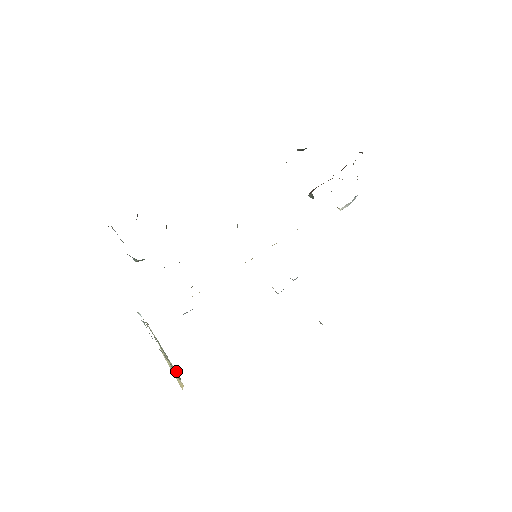
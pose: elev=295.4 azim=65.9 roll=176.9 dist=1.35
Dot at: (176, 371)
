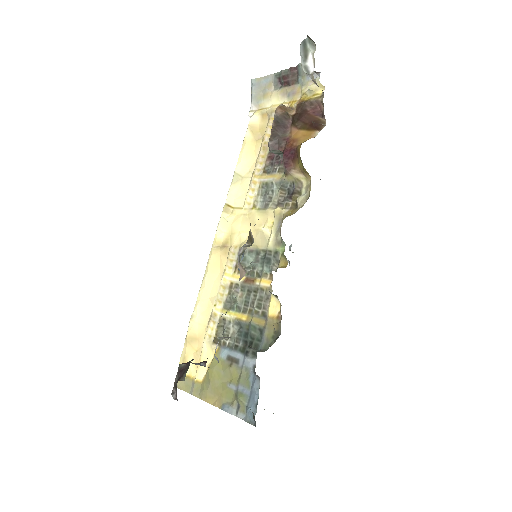
Dot at: occluded
